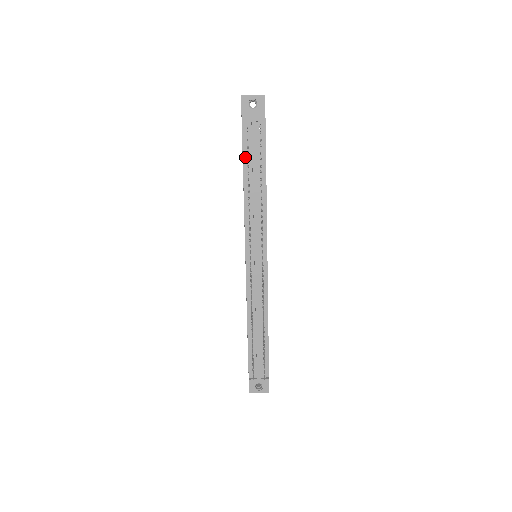
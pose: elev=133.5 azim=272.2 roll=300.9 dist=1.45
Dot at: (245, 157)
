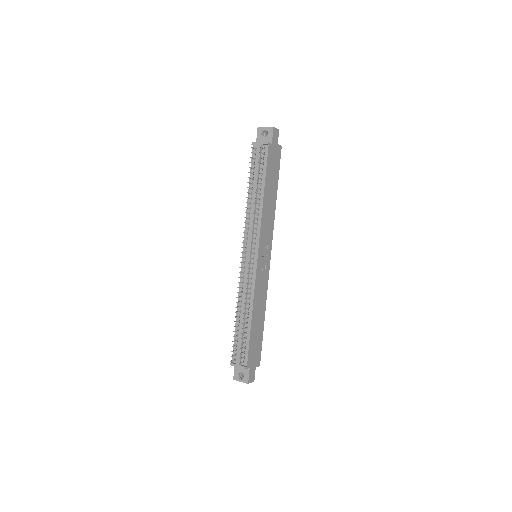
Dot at: (252, 172)
